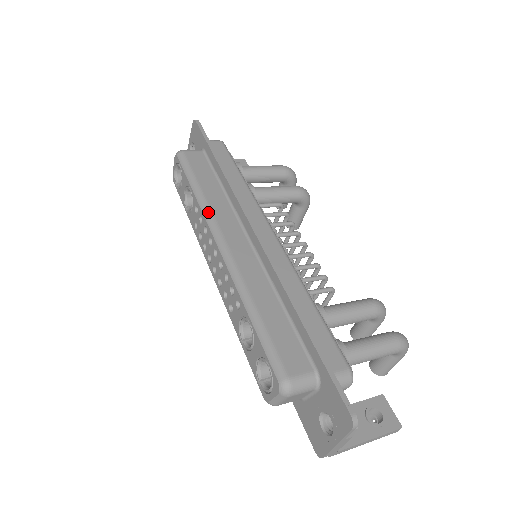
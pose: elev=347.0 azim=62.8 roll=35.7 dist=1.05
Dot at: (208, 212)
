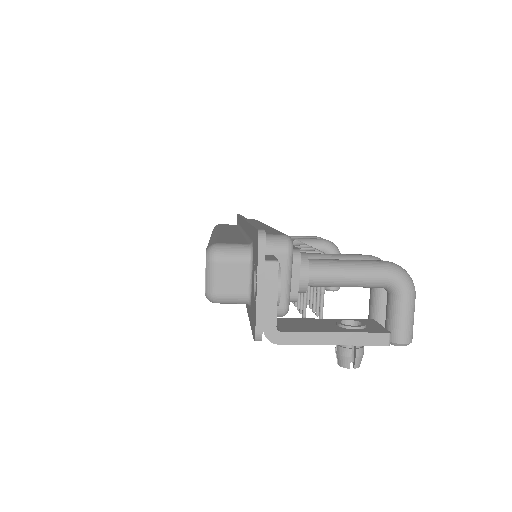
Dot at: occluded
